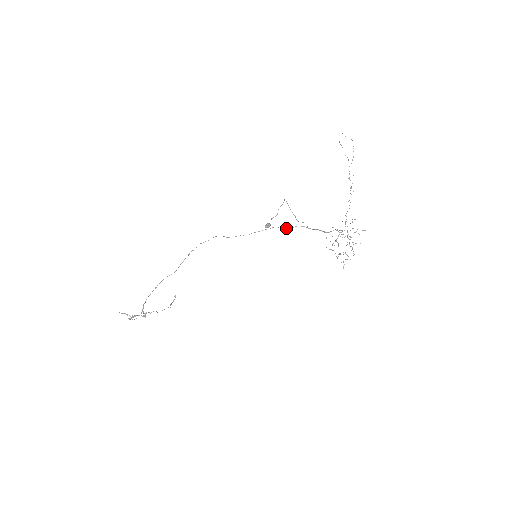
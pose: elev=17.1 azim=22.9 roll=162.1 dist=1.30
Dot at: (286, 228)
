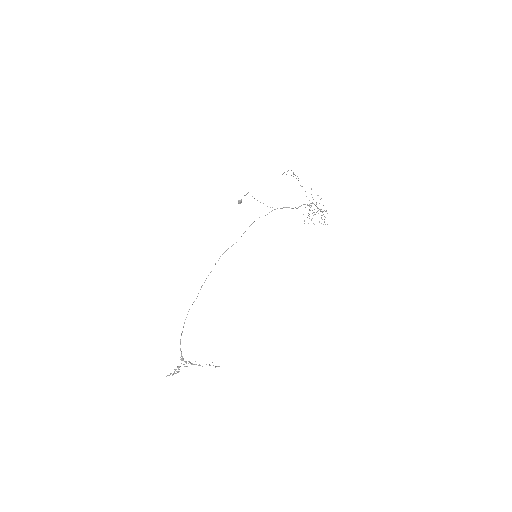
Dot at: occluded
